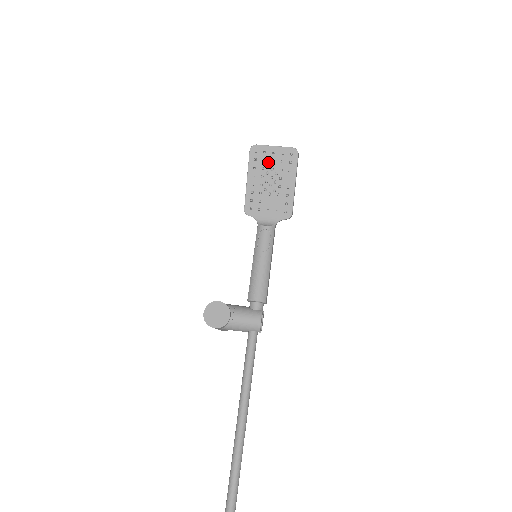
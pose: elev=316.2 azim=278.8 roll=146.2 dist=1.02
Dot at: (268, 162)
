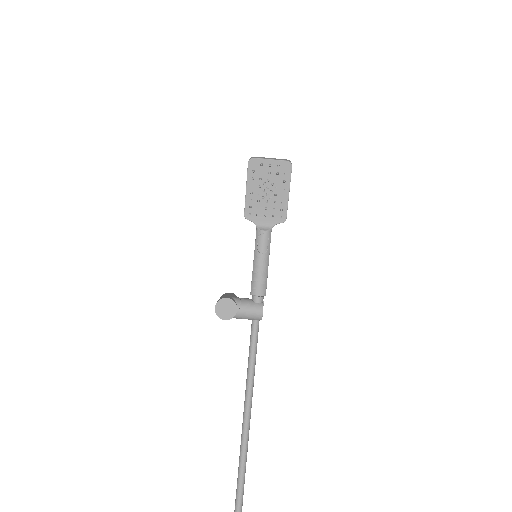
Dot at: (265, 174)
